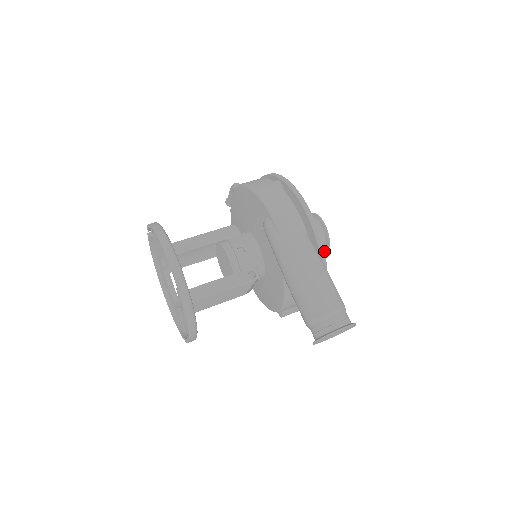
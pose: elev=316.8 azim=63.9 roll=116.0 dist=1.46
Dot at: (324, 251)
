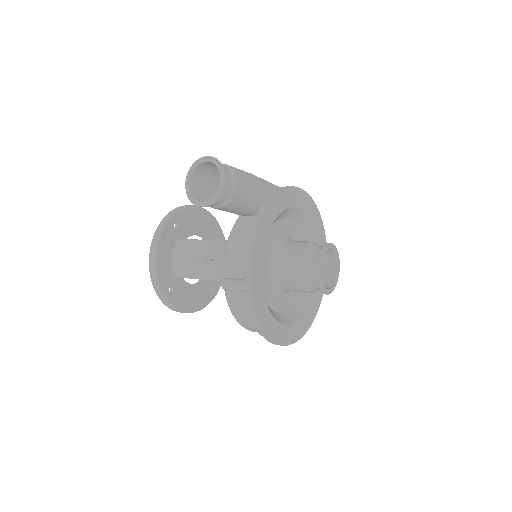
Dot at: (278, 192)
